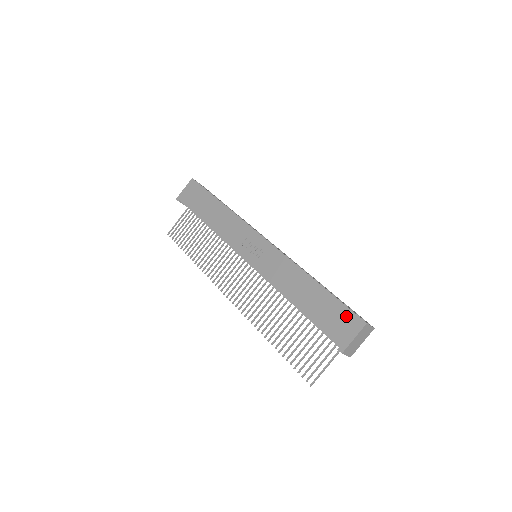
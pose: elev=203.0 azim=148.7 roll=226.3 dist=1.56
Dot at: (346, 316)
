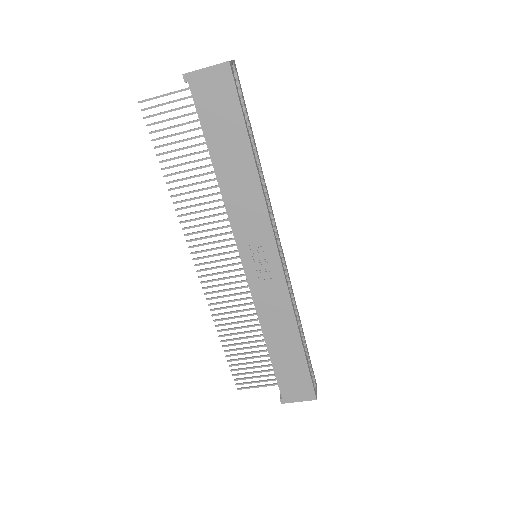
Dot at: (305, 385)
